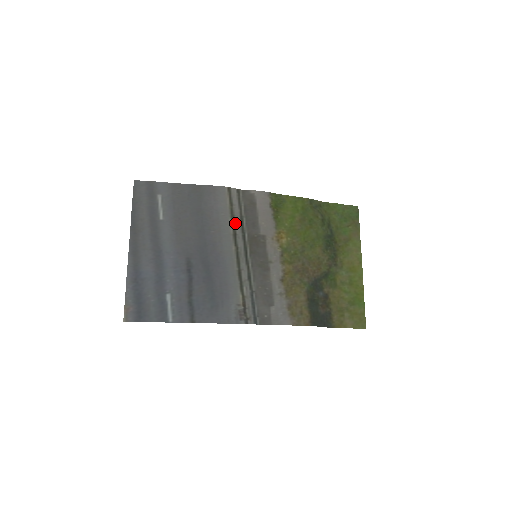
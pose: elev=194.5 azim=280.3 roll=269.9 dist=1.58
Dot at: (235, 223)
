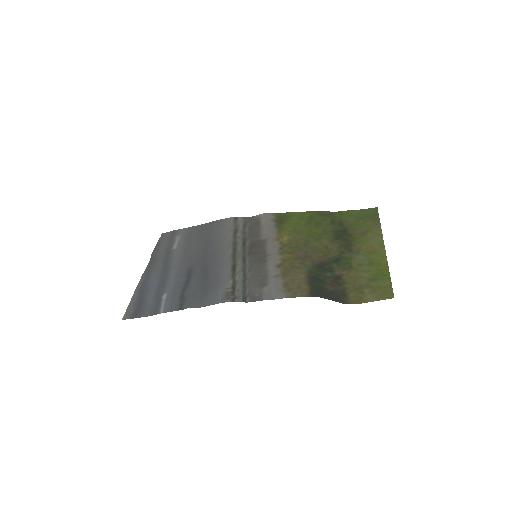
Dot at: (237, 236)
